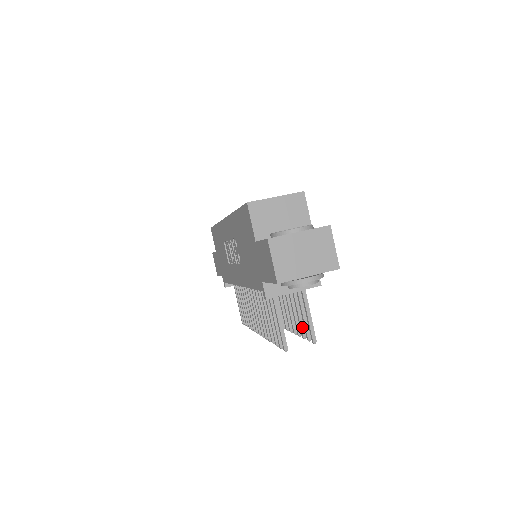
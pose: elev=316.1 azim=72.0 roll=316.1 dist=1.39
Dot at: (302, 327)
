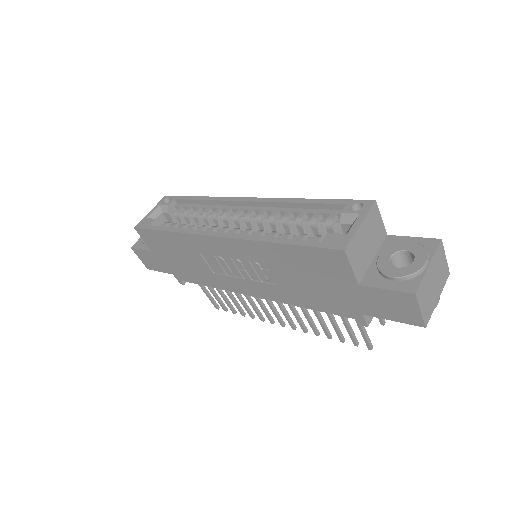
Dot at: occluded
